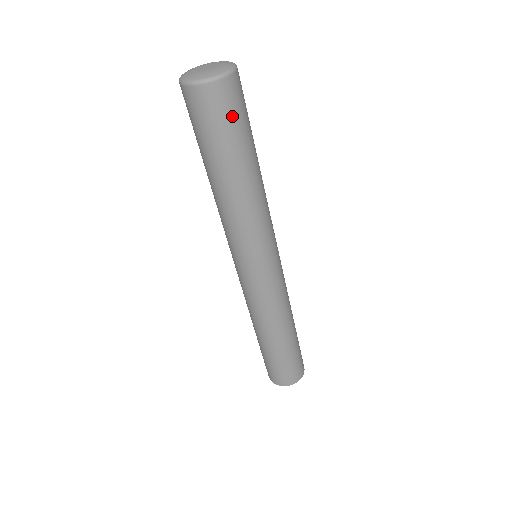
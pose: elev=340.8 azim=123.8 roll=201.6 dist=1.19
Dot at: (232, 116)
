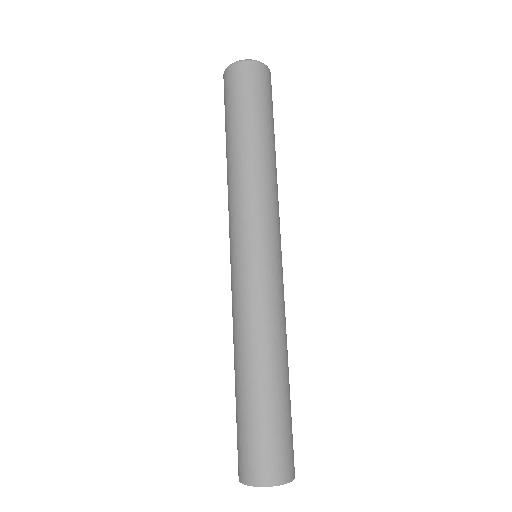
Dot at: (263, 91)
